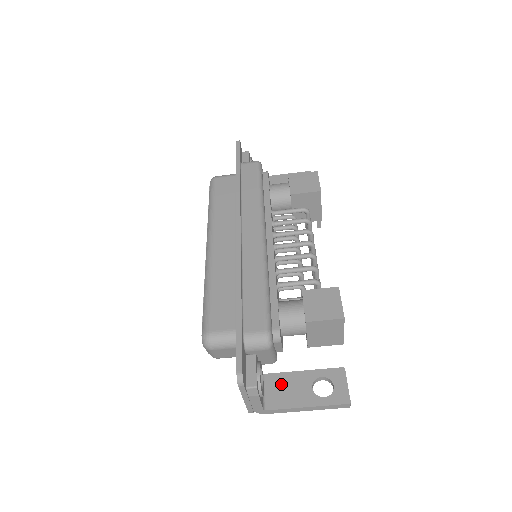
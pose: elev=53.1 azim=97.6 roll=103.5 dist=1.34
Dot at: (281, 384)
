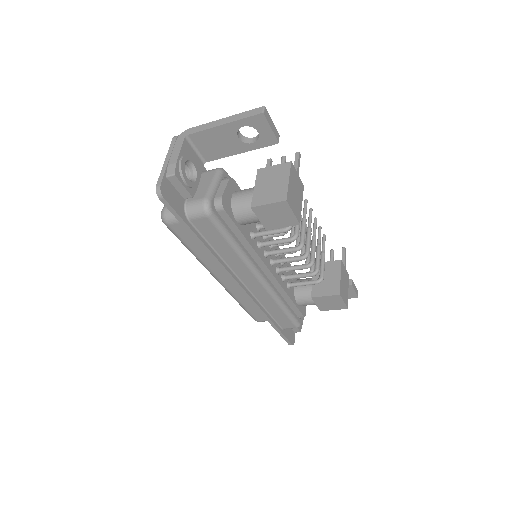
Dot at: occluded
